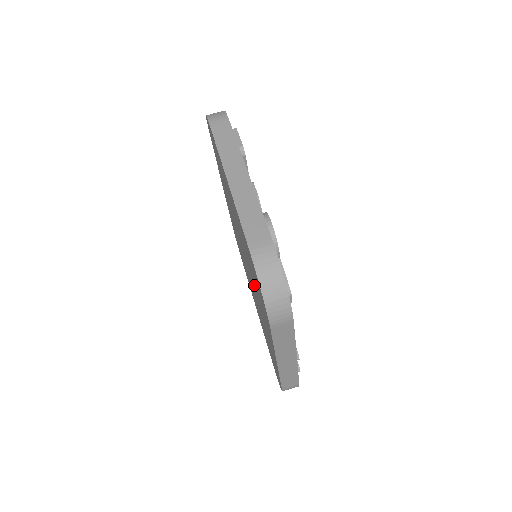
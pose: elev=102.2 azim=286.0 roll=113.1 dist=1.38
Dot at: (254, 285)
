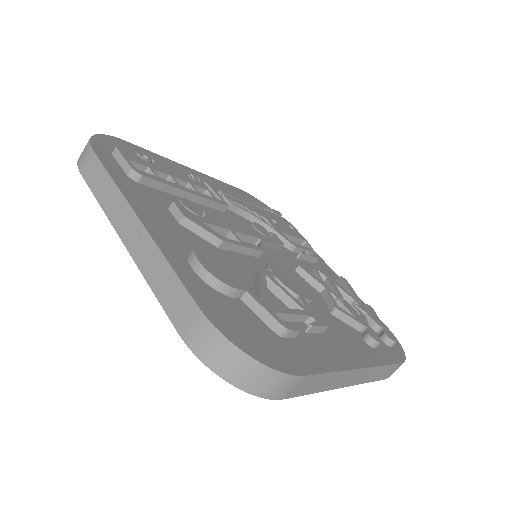
Dot at: occluded
